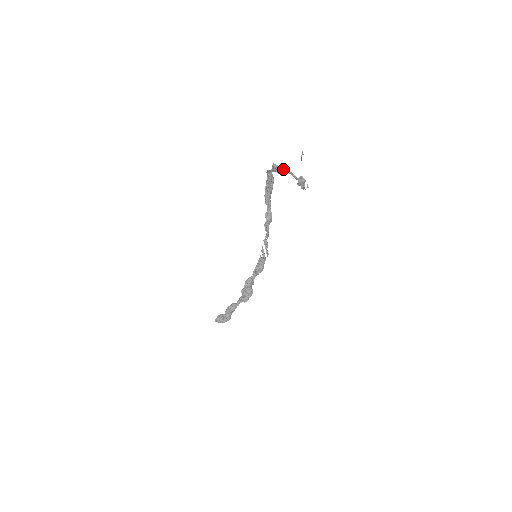
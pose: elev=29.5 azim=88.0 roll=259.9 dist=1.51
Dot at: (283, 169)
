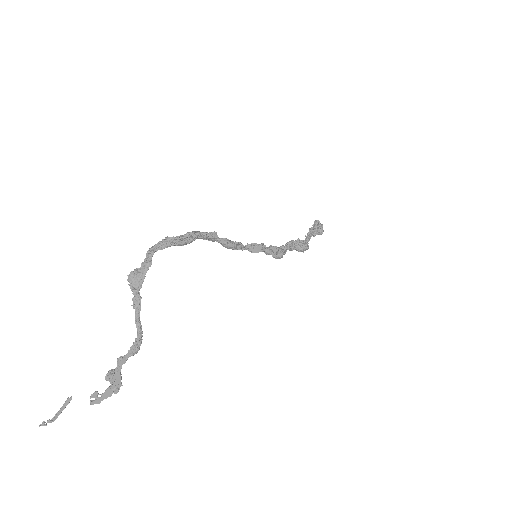
Dot at: (134, 293)
